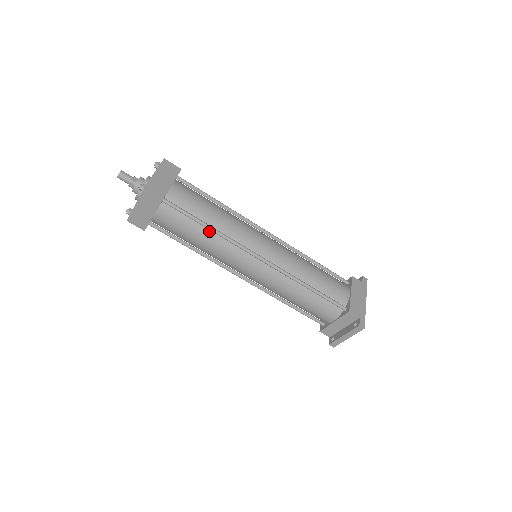
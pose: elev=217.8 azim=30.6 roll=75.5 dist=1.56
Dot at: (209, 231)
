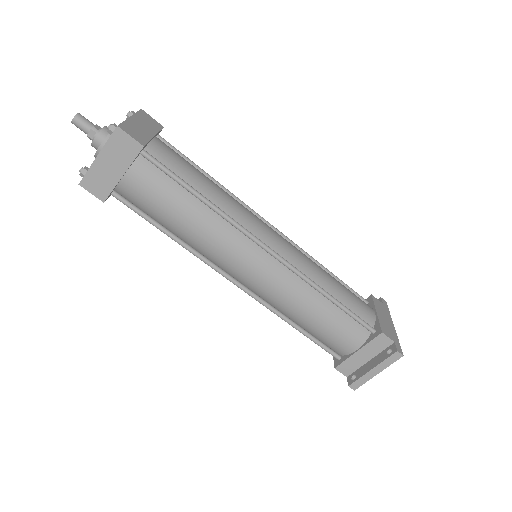
Dot at: (202, 205)
